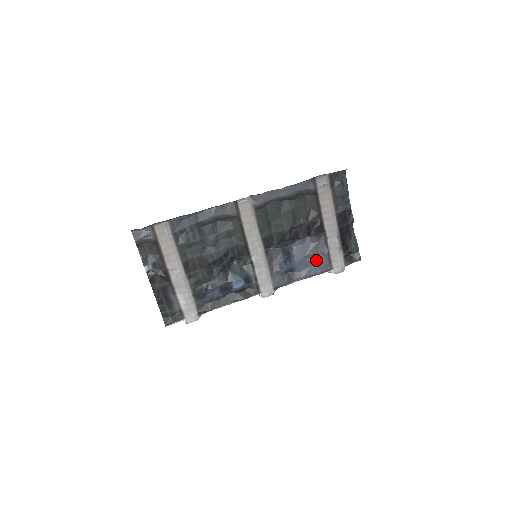
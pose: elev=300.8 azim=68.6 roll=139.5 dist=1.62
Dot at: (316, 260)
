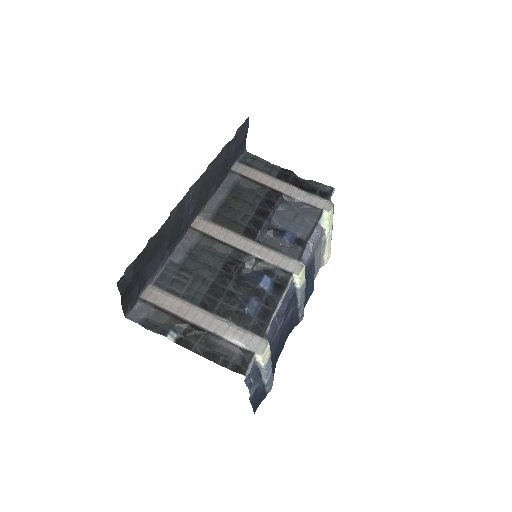
Dot at: (303, 216)
